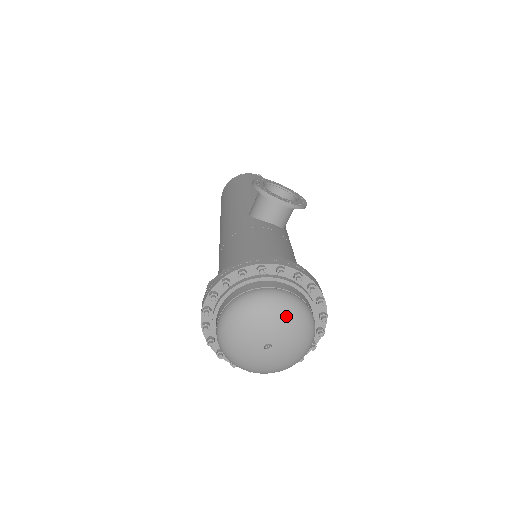
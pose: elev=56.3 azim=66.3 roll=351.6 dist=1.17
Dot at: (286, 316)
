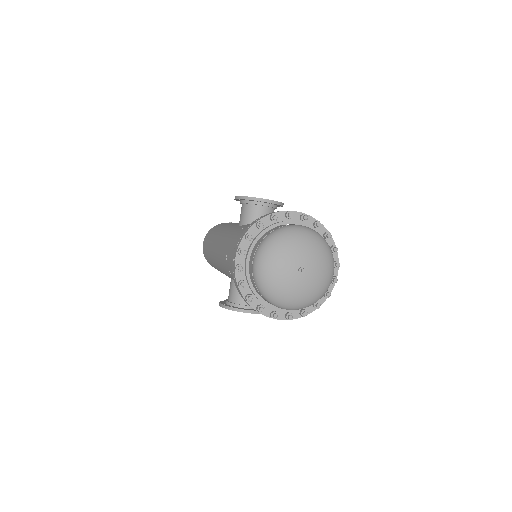
Dot at: (307, 240)
